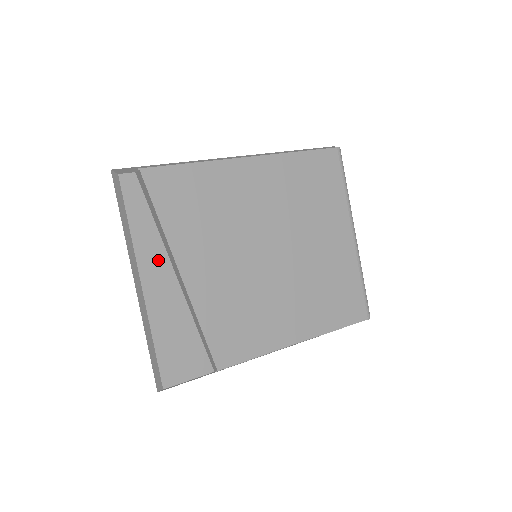
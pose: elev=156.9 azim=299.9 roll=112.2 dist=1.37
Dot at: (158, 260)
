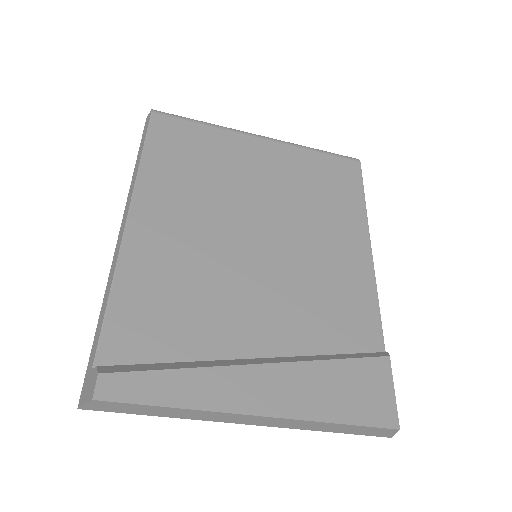
Dot at: (233, 382)
